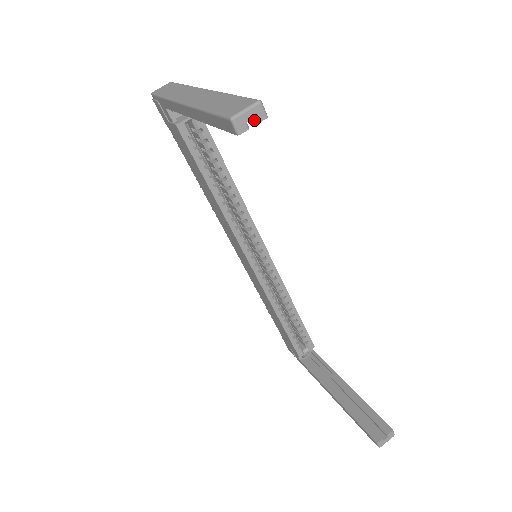
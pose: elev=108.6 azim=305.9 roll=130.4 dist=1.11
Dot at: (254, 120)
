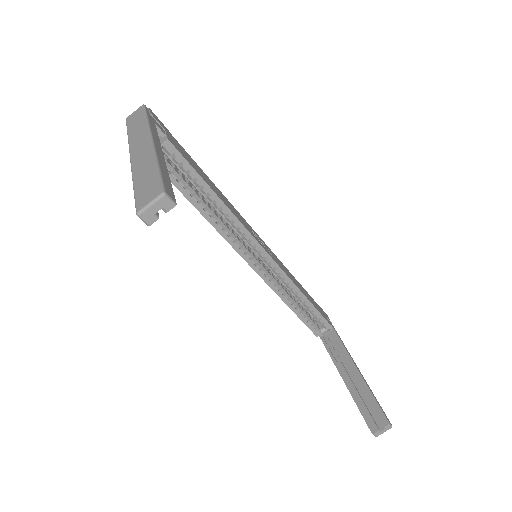
Dot at: occluded
